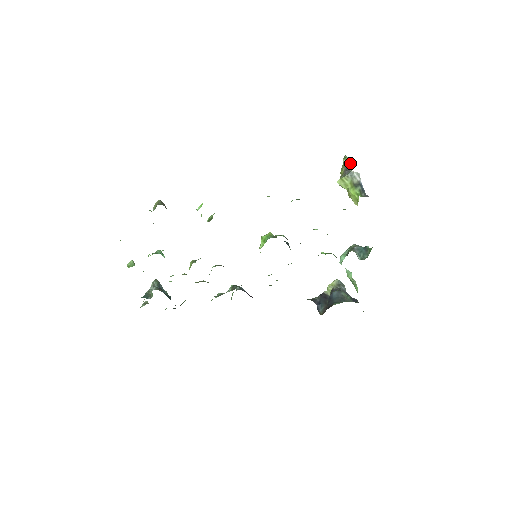
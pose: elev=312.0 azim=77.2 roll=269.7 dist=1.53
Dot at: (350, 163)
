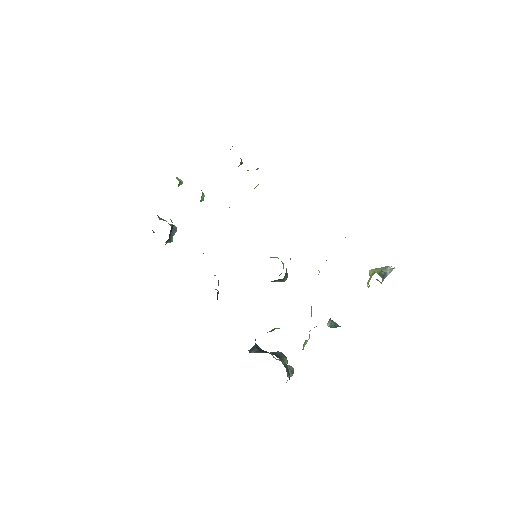
Dot at: occluded
